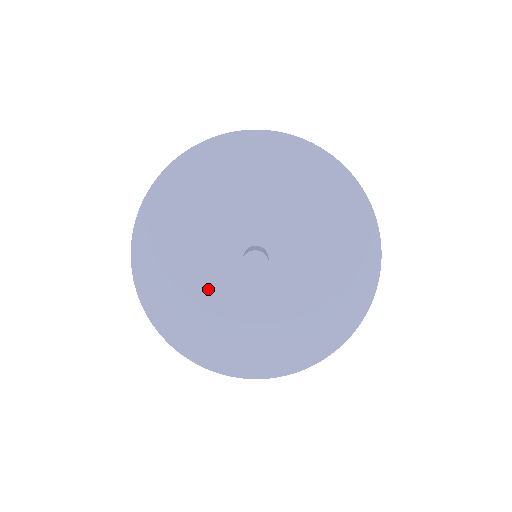
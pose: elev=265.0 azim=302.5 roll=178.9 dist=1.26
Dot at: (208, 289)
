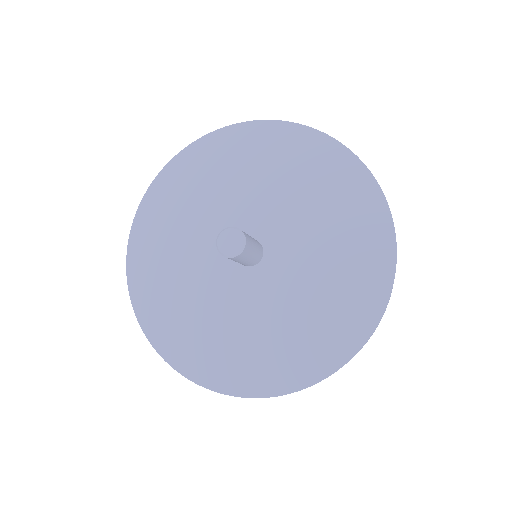
Dot at: (191, 263)
